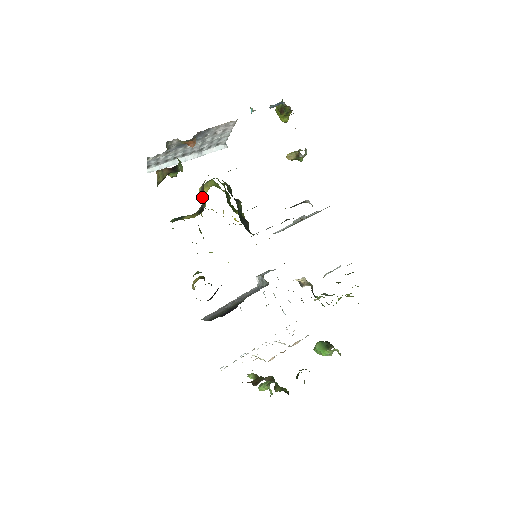
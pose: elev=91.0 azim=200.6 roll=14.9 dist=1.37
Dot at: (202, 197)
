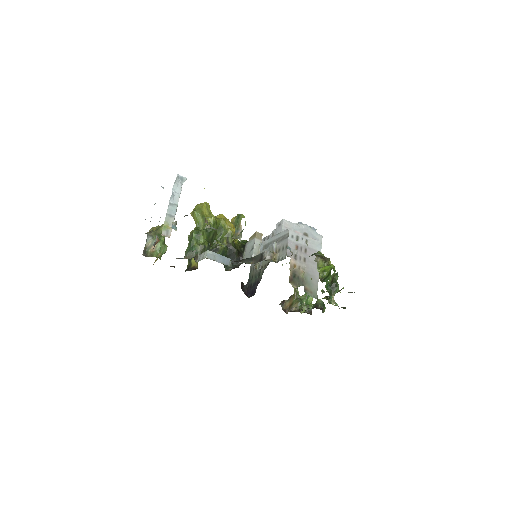
Dot at: occluded
